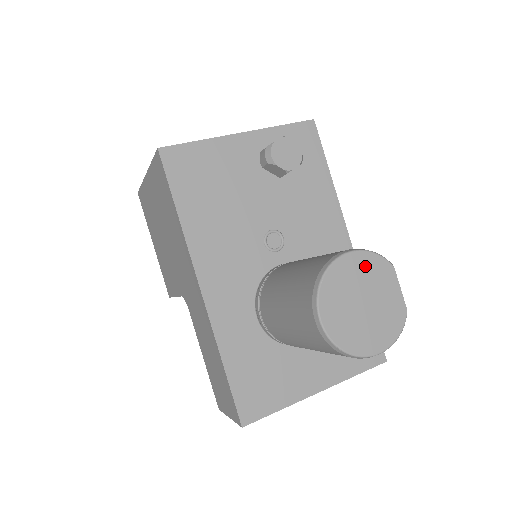
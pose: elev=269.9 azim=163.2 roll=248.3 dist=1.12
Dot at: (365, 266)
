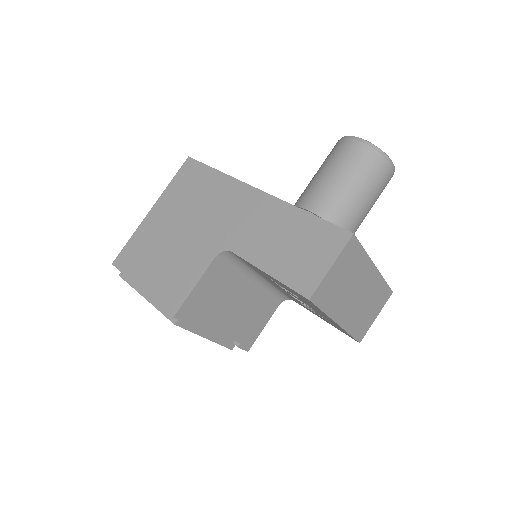
Dot at: occluded
